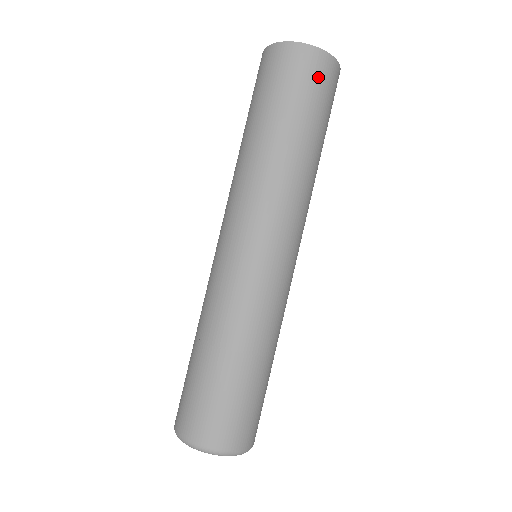
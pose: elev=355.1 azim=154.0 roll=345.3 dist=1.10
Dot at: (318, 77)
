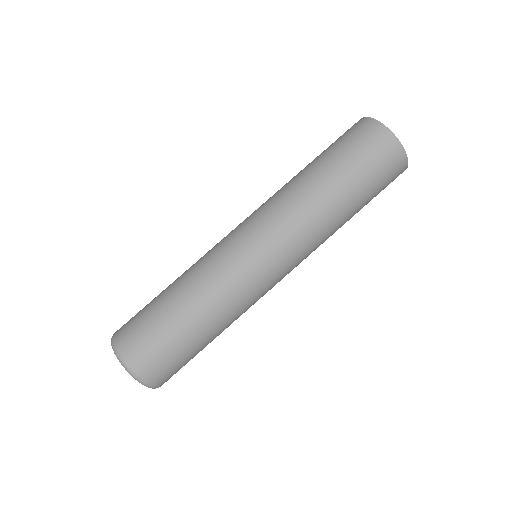
Dot at: (389, 167)
